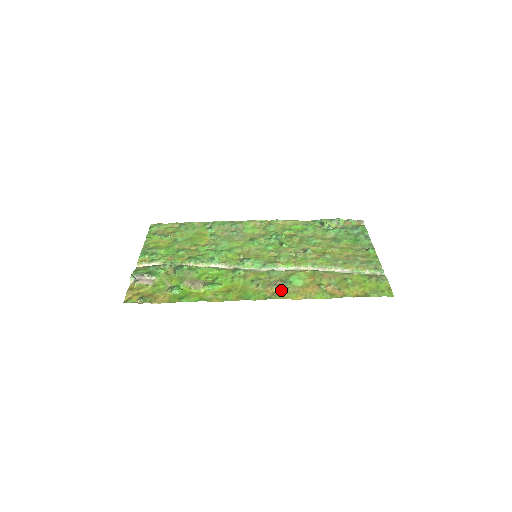
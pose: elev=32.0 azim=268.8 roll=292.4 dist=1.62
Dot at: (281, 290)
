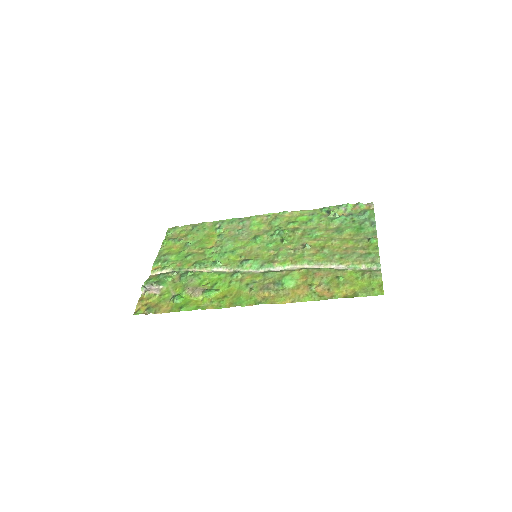
Dot at: (272, 294)
